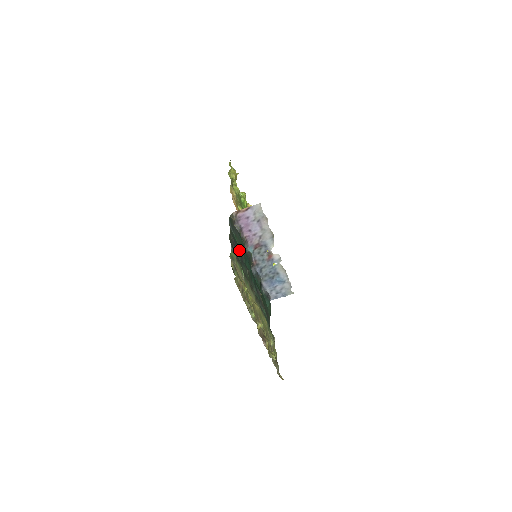
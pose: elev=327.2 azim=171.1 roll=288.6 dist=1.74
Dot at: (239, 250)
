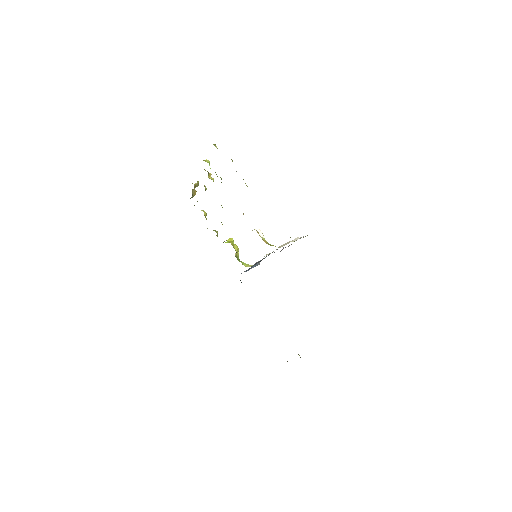
Dot at: occluded
